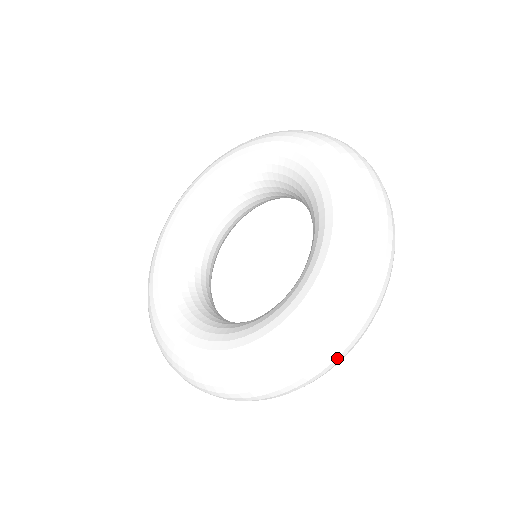
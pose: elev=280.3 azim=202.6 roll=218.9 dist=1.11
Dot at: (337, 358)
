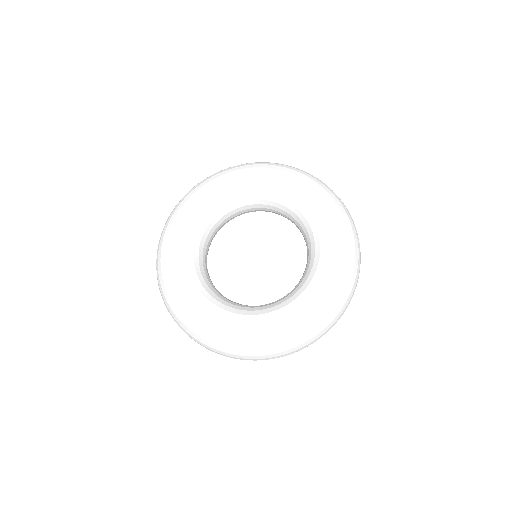
Dot at: (241, 359)
